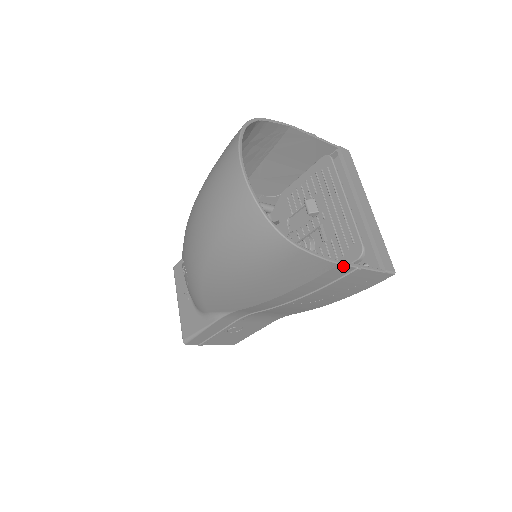
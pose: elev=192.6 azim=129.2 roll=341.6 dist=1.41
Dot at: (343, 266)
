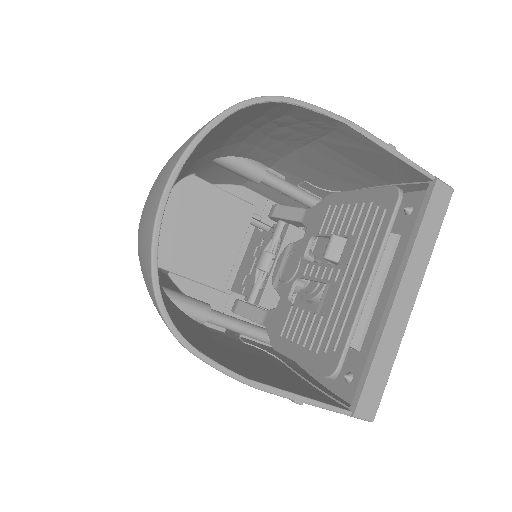
Dot at: (269, 392)
